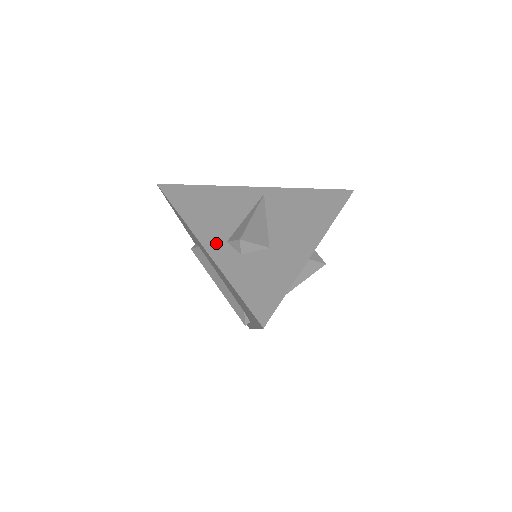
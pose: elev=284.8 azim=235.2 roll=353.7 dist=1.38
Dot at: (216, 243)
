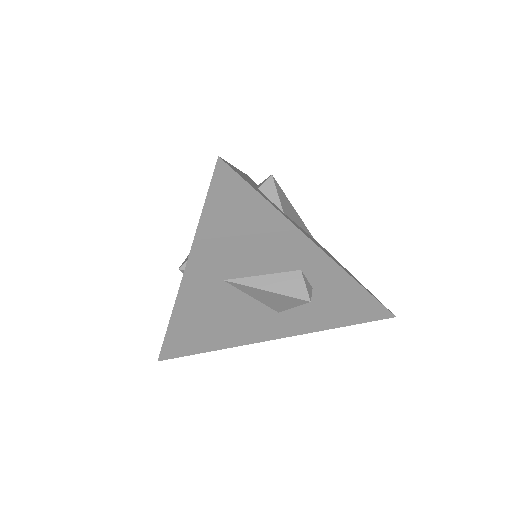
Dot at: occluded
